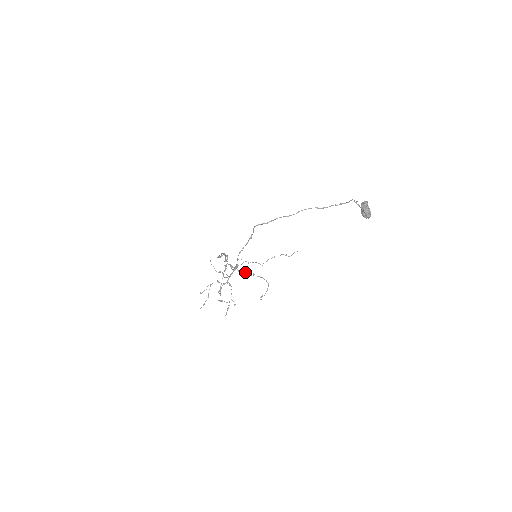
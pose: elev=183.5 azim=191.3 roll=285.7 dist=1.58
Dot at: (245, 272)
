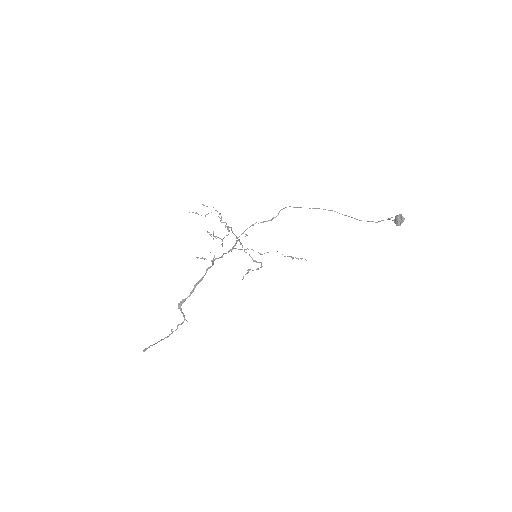
Dot at: occluded
